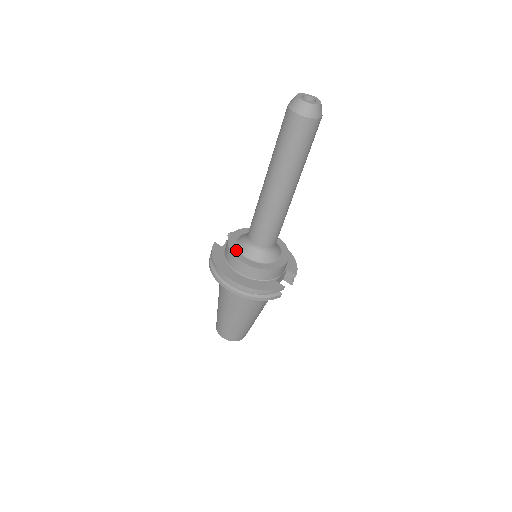
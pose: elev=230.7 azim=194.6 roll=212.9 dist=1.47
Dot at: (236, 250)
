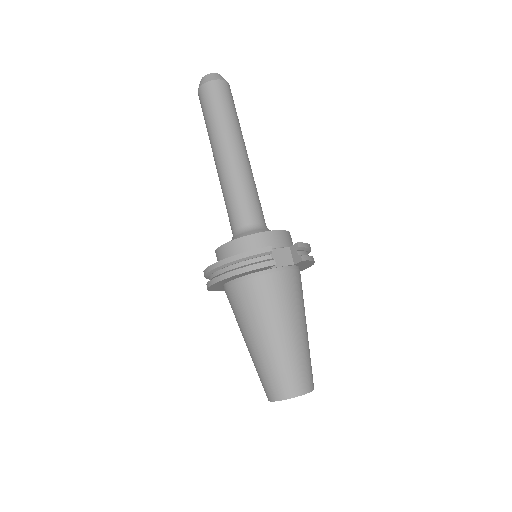
Dot at: occluded
